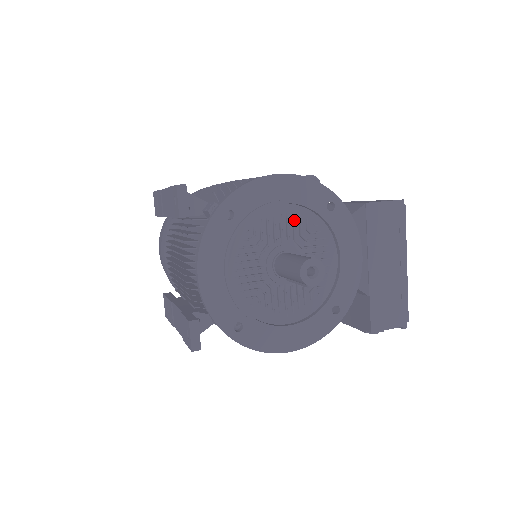
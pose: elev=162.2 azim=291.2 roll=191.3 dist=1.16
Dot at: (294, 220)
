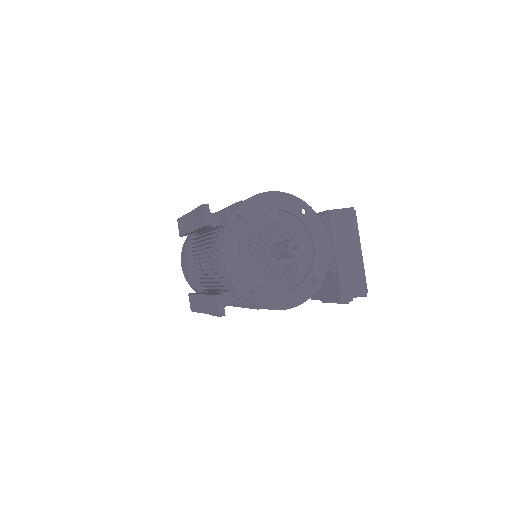
Dot at: (281, 221)
